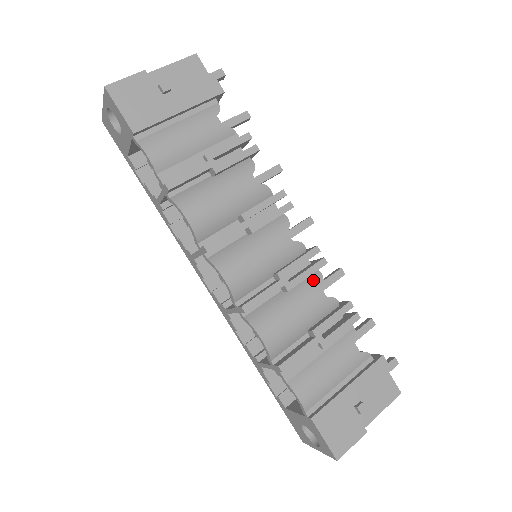
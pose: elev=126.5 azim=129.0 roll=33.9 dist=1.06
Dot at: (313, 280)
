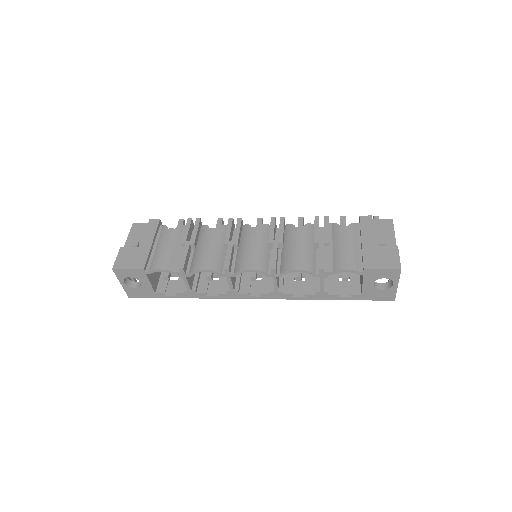
Dot at: (288, 229)
